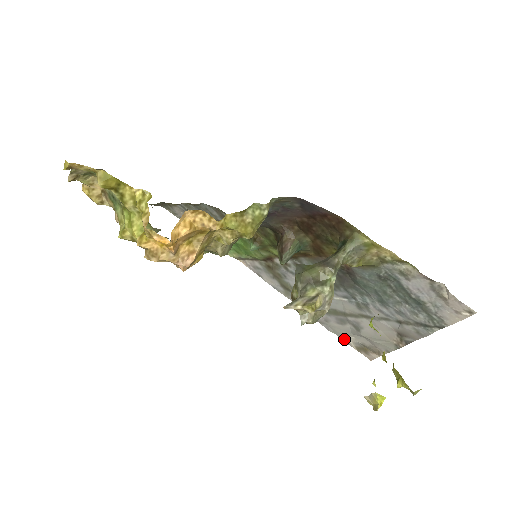
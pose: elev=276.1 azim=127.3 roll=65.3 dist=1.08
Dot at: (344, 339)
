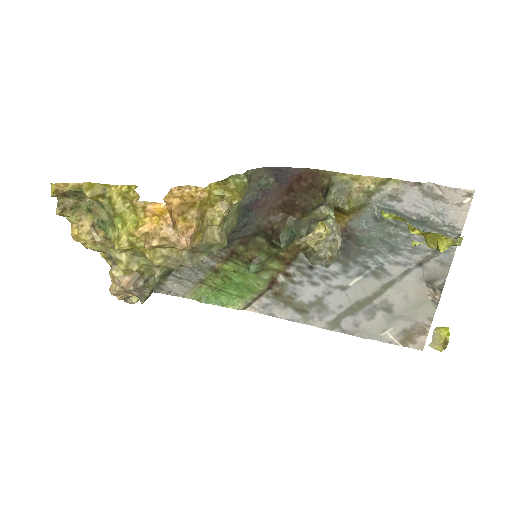
Dot at: (384, 339)
